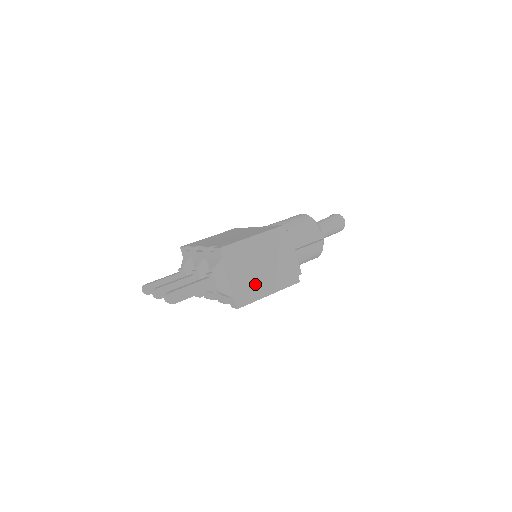
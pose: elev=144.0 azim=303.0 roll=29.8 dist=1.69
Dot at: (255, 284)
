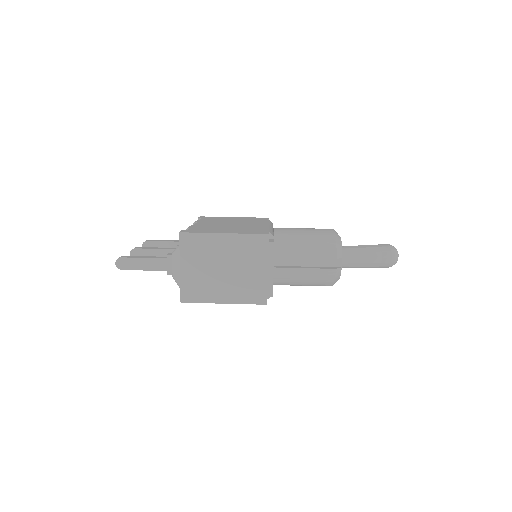
Dot at: (210, 285)
